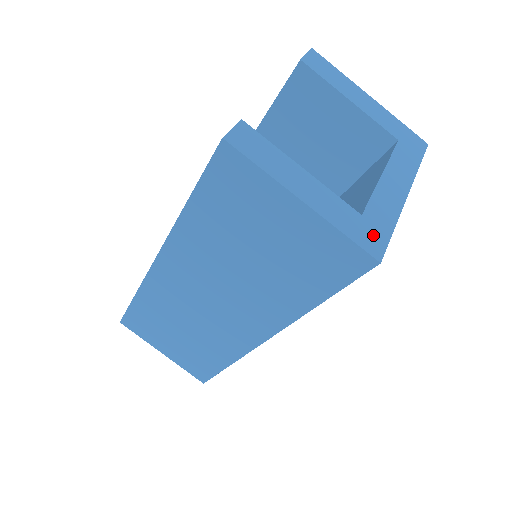
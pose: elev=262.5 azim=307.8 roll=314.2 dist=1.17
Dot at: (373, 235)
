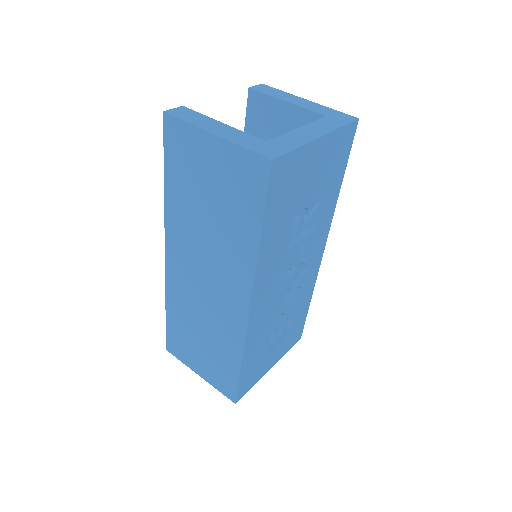
Dot at: (272, 149)
